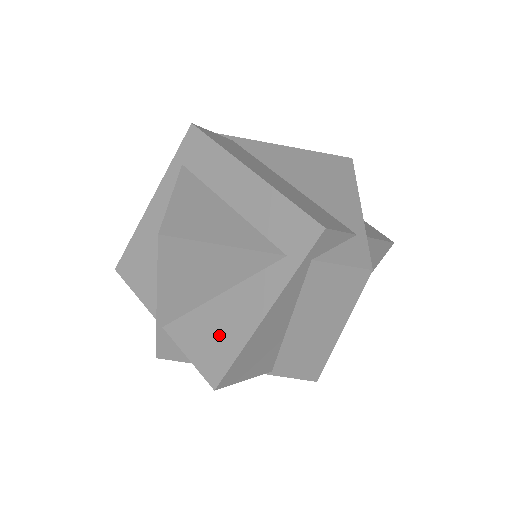
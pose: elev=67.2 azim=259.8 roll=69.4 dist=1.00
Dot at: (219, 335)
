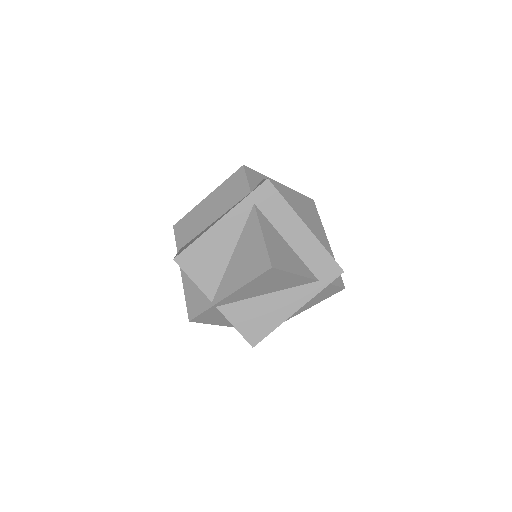
Dot at: (263, 317)
